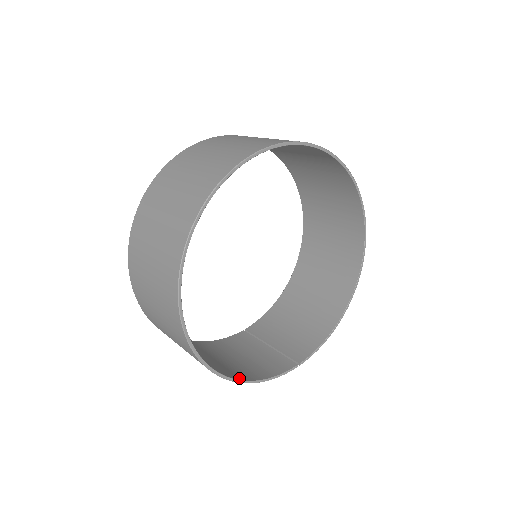
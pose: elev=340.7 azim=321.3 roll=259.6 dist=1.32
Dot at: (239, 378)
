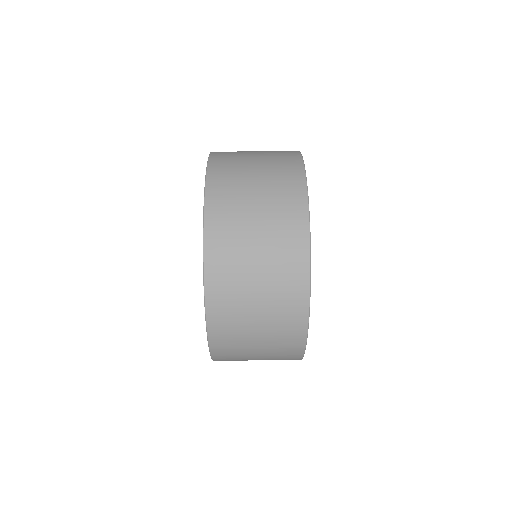
Dot at: occluded
